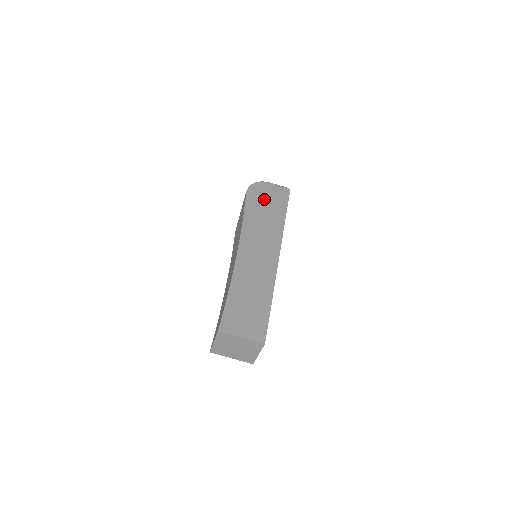
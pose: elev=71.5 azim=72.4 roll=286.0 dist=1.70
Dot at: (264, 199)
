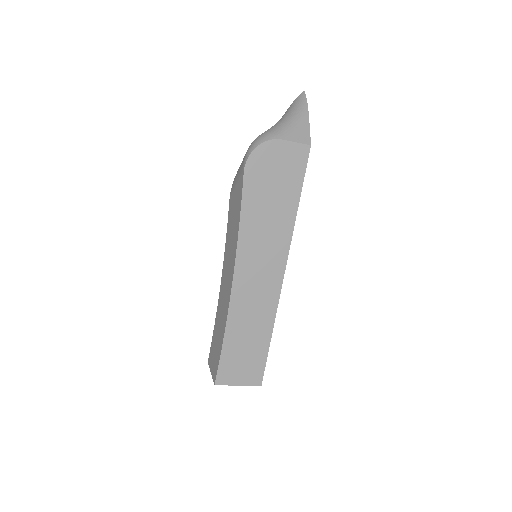
Dot at: (270, 179)
